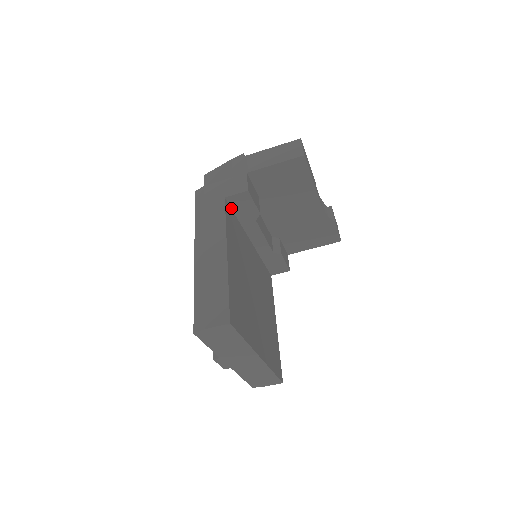
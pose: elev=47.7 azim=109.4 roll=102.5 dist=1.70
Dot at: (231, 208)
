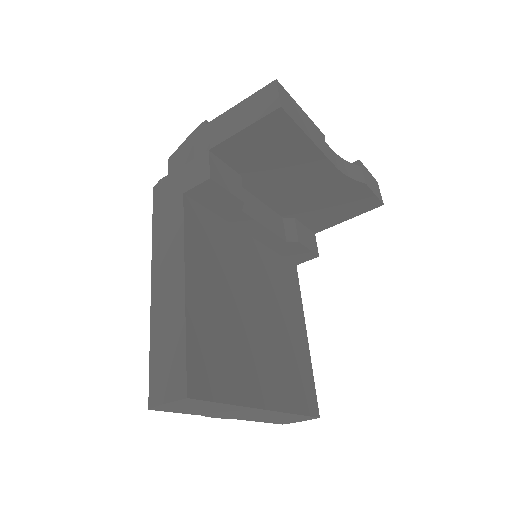
Dot at: (200, 204)
